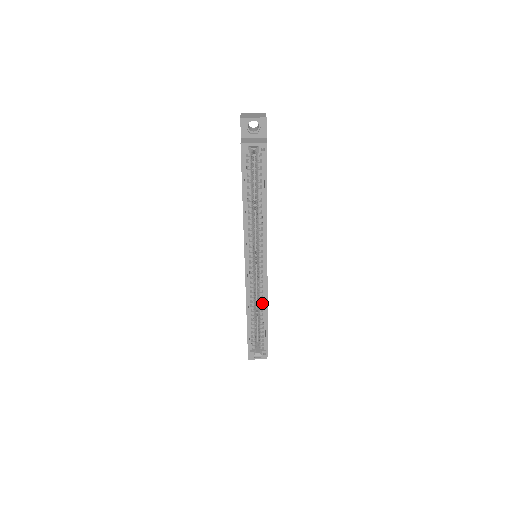
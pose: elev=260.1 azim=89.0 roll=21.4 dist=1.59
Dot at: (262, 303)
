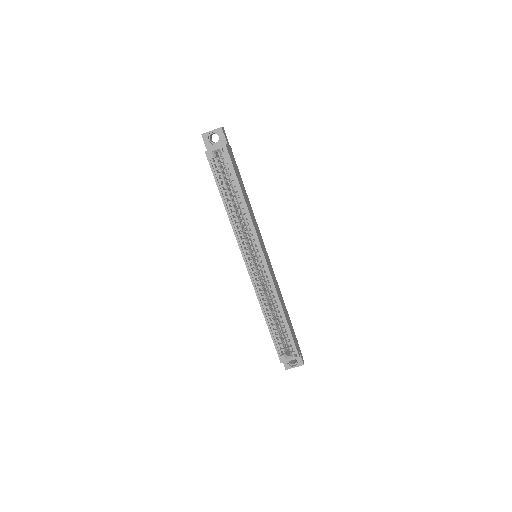
Dot at: (274, 299)
